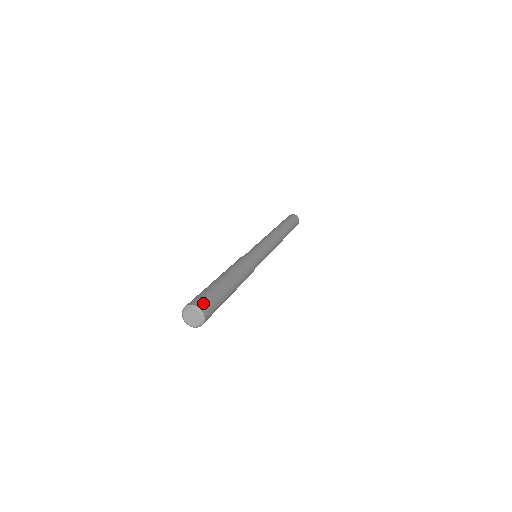
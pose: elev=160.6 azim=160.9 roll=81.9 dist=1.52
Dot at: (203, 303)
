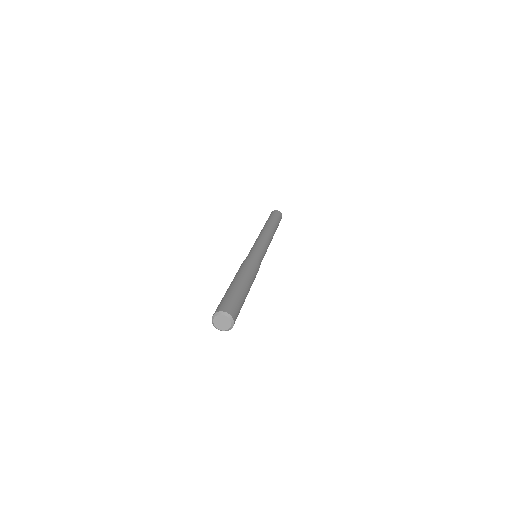
Dot at: (232, 310)
